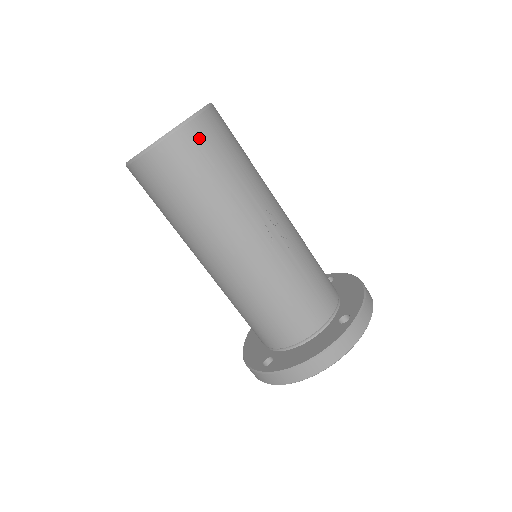
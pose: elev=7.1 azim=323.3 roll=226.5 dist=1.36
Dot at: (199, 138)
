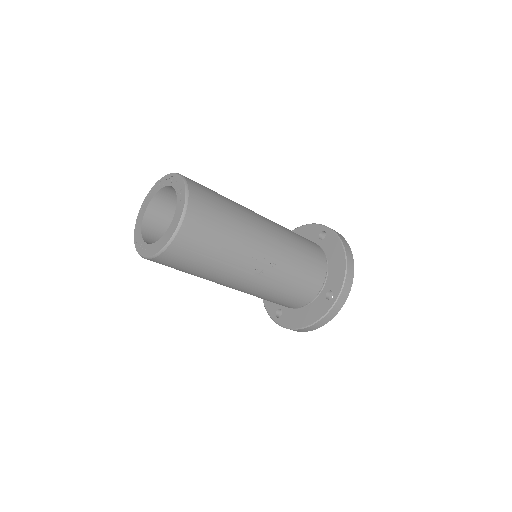
Dot at: (186, 243)
